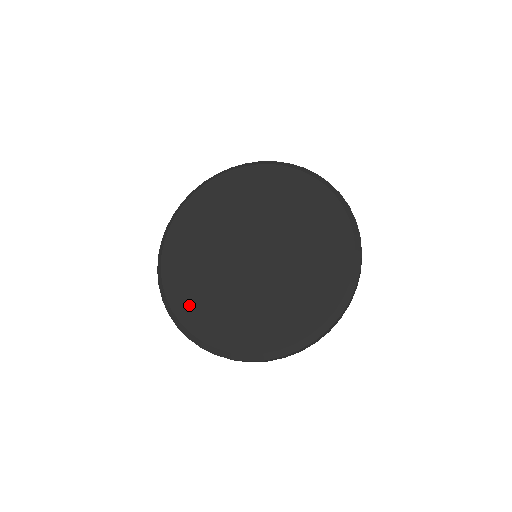
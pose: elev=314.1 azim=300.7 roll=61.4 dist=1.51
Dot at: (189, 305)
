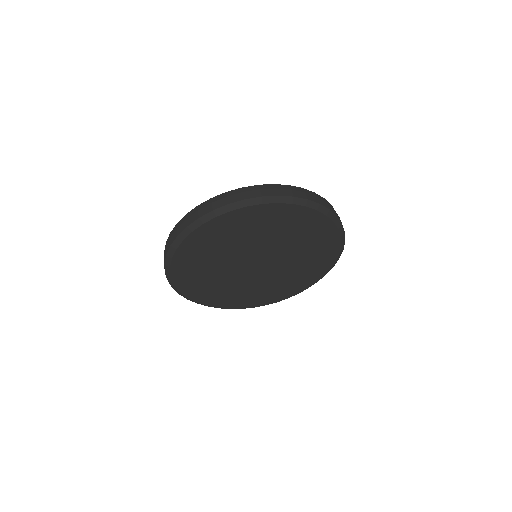
Dot at: (240, 302)
